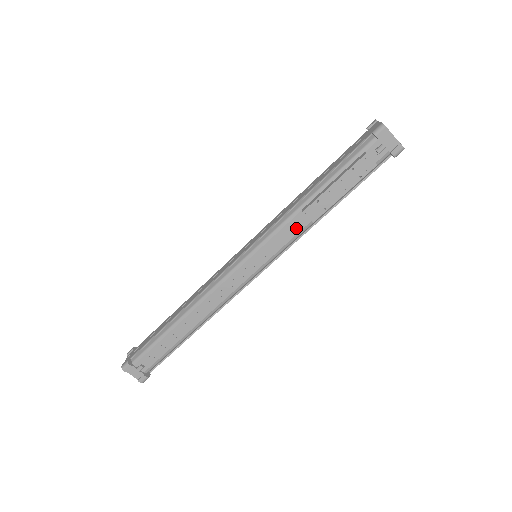
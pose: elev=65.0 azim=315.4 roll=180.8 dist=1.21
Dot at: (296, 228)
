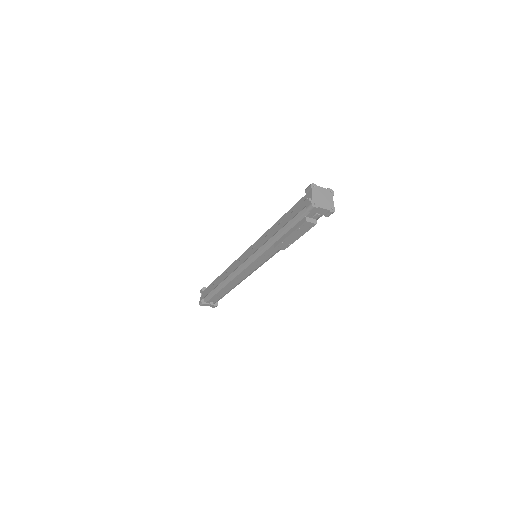
Dot at: (275, 250)
